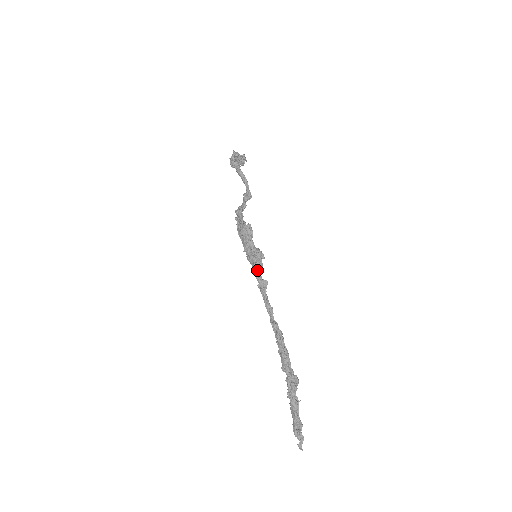
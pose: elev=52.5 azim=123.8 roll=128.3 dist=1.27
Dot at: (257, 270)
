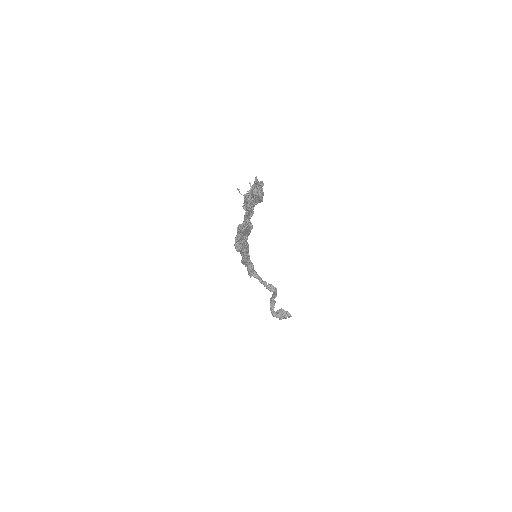
Dot at: occluded
